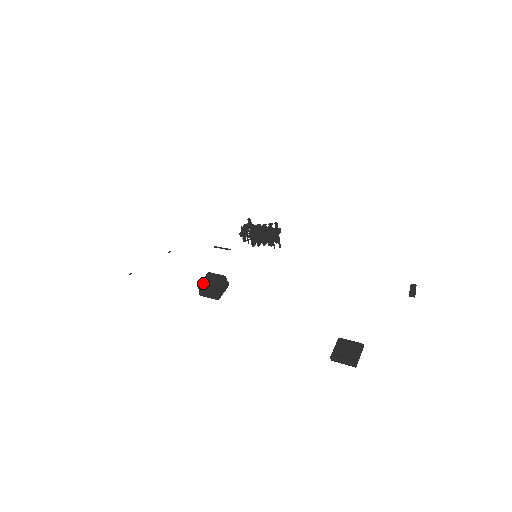
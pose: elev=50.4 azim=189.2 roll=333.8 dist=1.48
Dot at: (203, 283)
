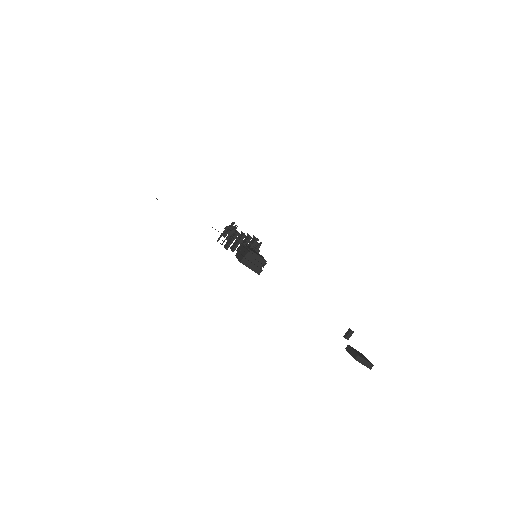
Dot at: (253, 251)
